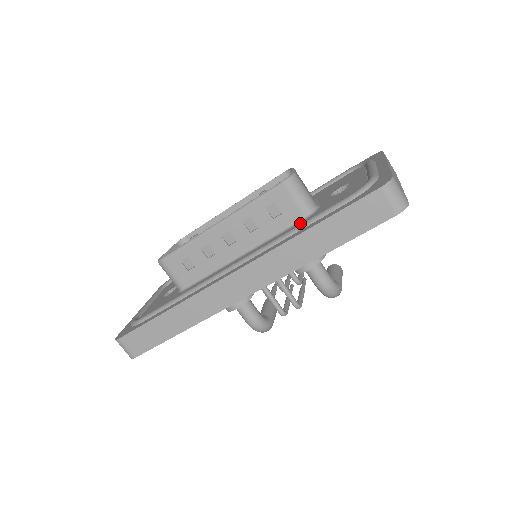
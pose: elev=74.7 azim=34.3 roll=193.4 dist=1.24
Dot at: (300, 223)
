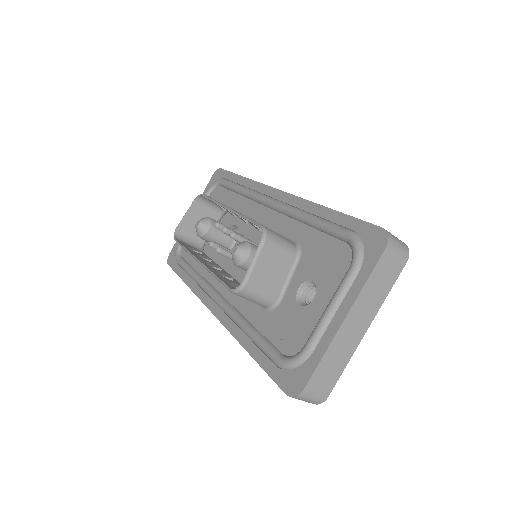
Dot at: (258, 312)
